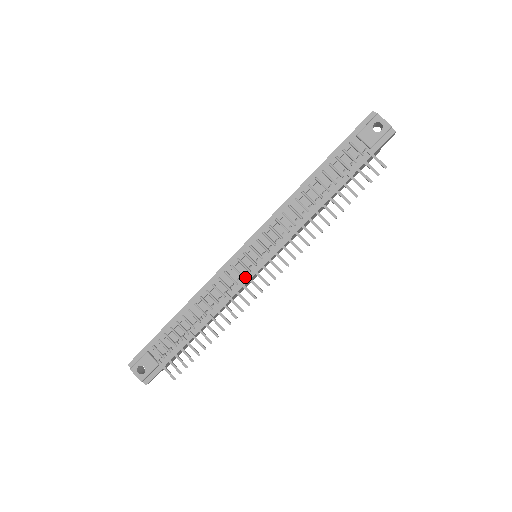
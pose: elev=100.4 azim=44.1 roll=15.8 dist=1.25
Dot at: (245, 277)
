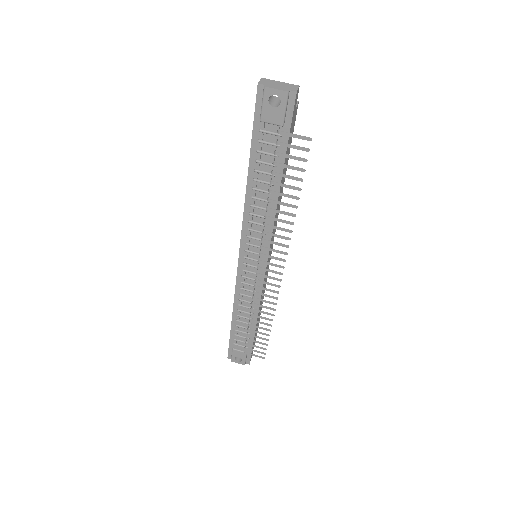
Dot at: (259, 279)
